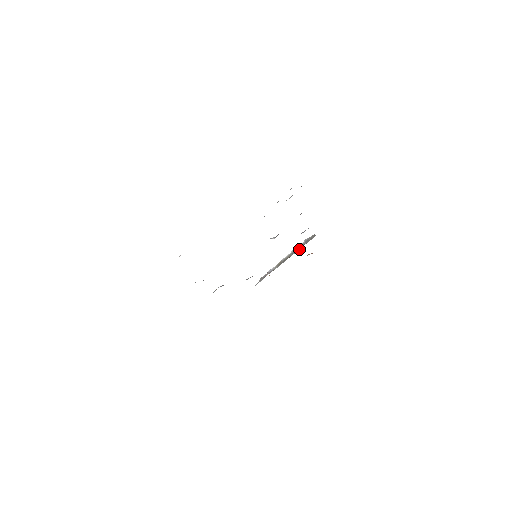
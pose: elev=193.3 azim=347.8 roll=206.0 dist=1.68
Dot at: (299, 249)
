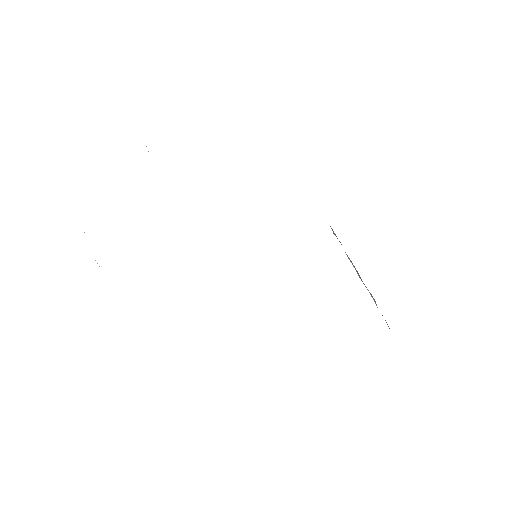
Dot at: occluded
